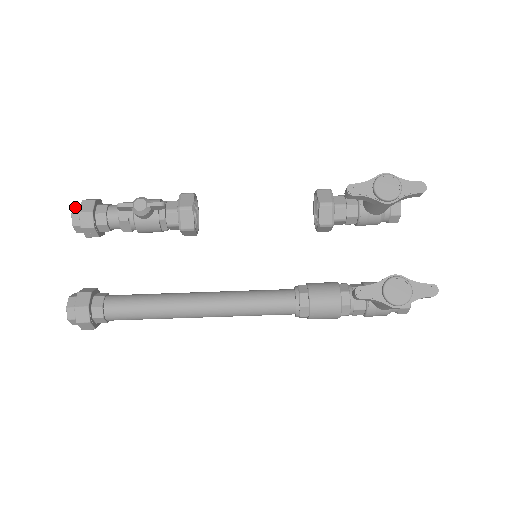
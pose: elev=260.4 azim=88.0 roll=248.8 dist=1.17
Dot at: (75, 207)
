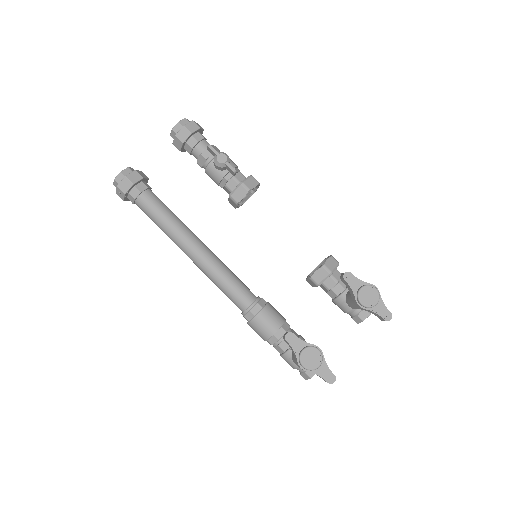
Dot at: (185, 120)
